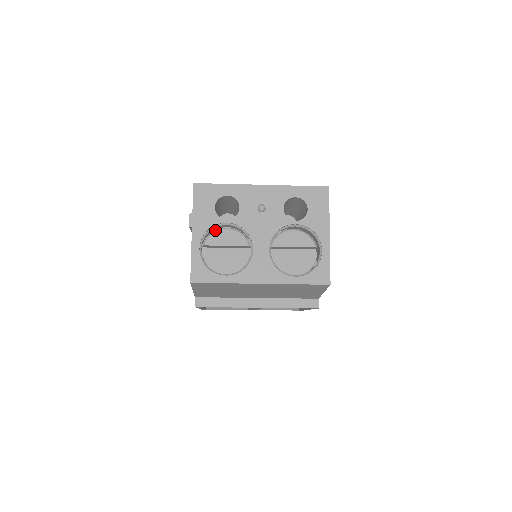
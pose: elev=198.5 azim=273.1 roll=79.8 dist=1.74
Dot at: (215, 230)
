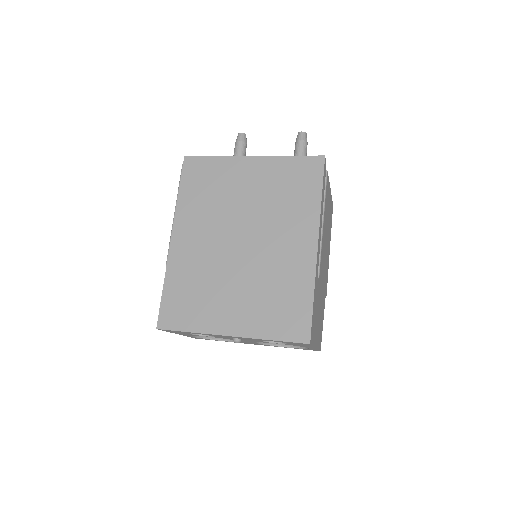
Dot at: occluded
